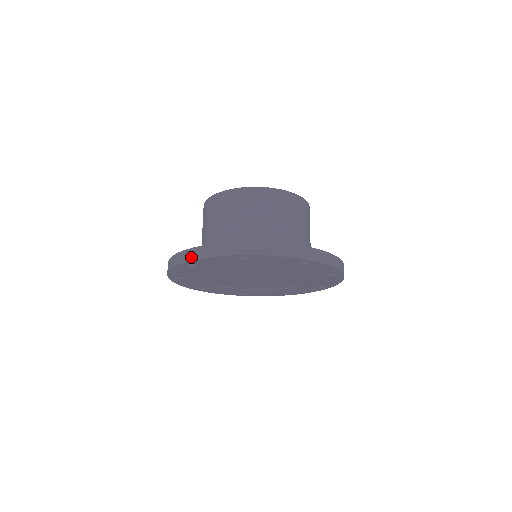
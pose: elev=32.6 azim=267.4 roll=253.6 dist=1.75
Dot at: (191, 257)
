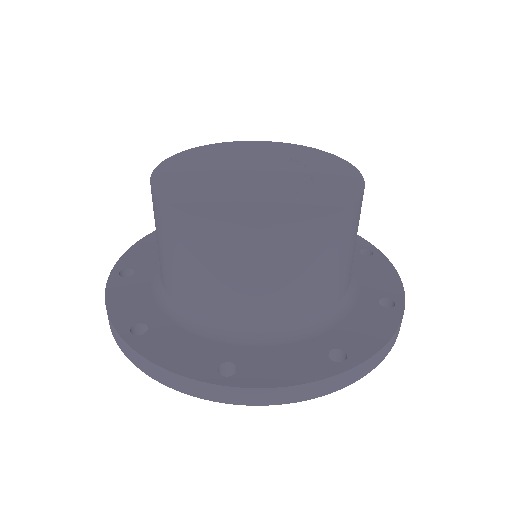
Dot at: (136, 363)
